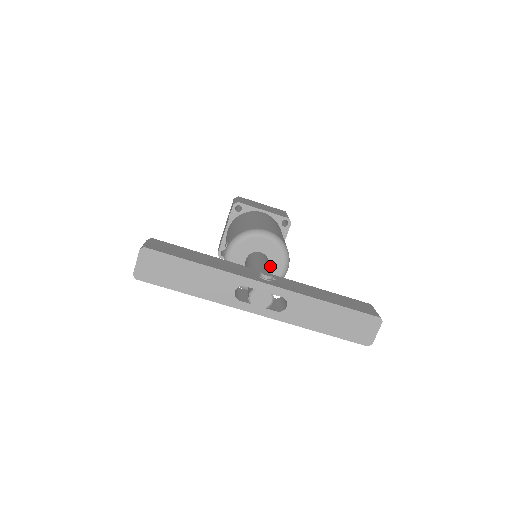
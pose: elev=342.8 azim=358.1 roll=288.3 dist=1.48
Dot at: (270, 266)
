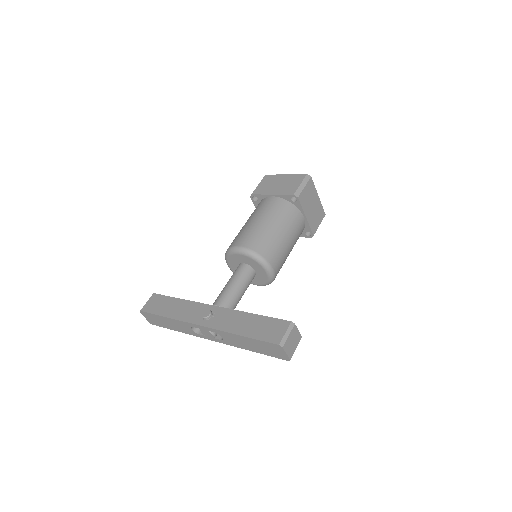
Dot at: (256, 271)
